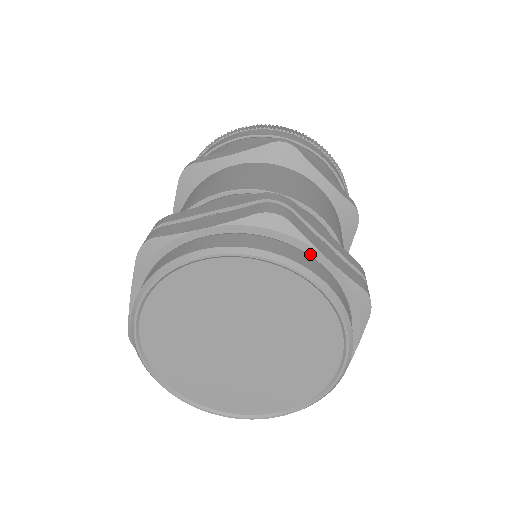
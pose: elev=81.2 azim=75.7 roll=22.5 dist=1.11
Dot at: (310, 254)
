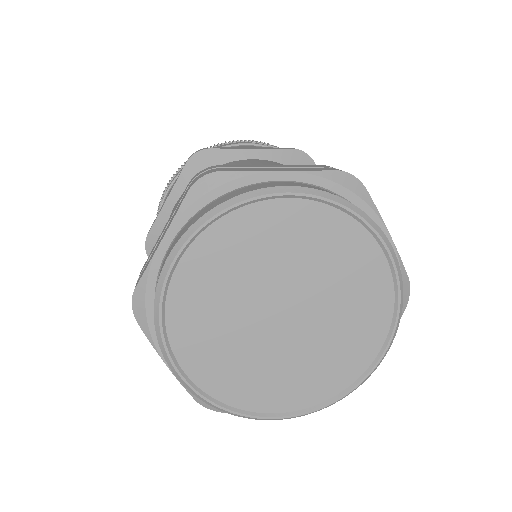
Dot at: occluded
